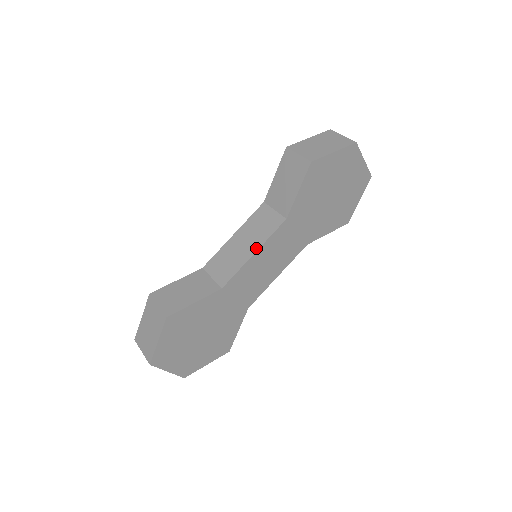
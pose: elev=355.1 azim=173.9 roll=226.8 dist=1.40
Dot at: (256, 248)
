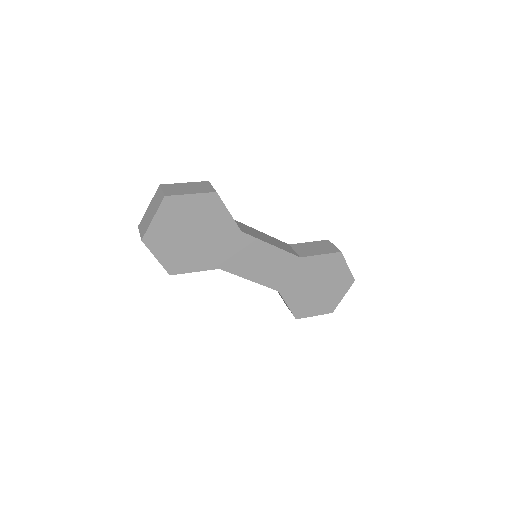
Dot at: (275, 245)
